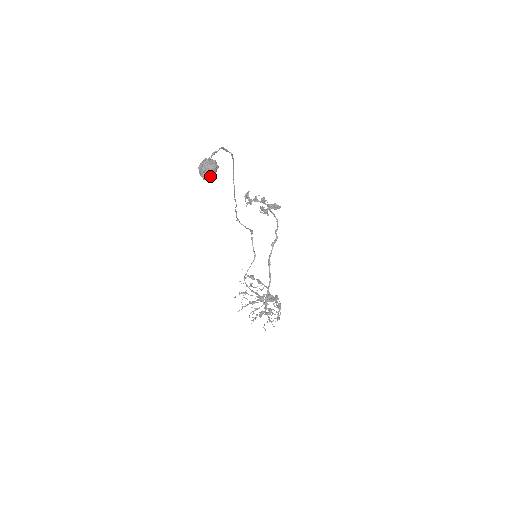
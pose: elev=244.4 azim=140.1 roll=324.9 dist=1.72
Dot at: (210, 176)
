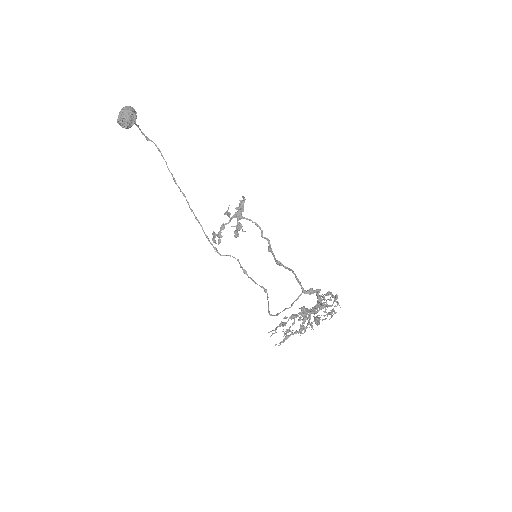
Dot at: (130, 116)
